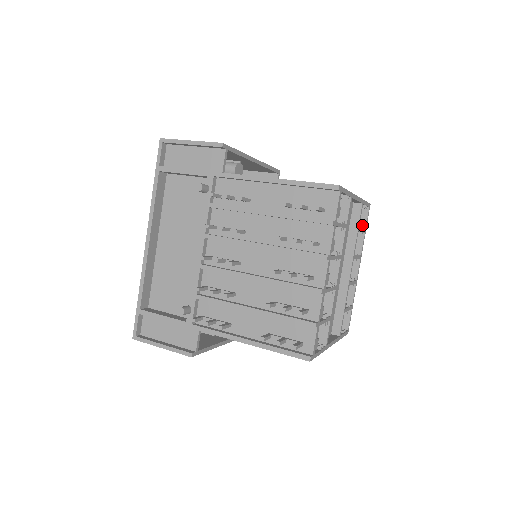
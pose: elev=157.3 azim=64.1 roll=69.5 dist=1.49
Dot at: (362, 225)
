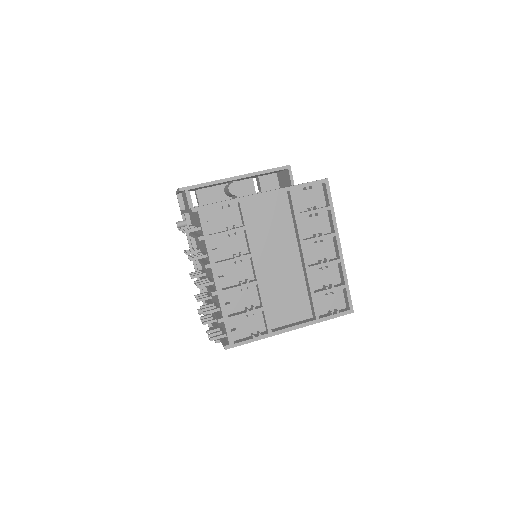
Dot at: (327, 202)
